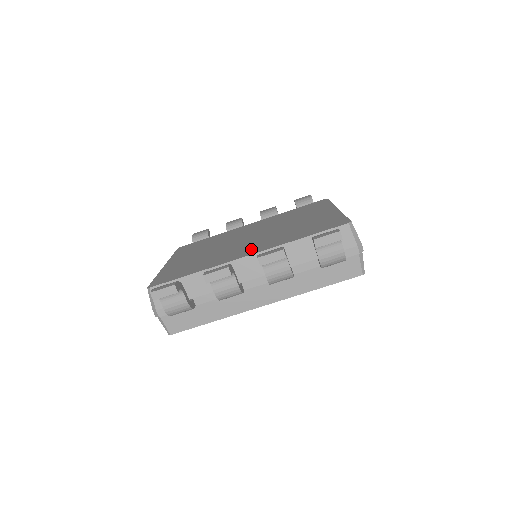
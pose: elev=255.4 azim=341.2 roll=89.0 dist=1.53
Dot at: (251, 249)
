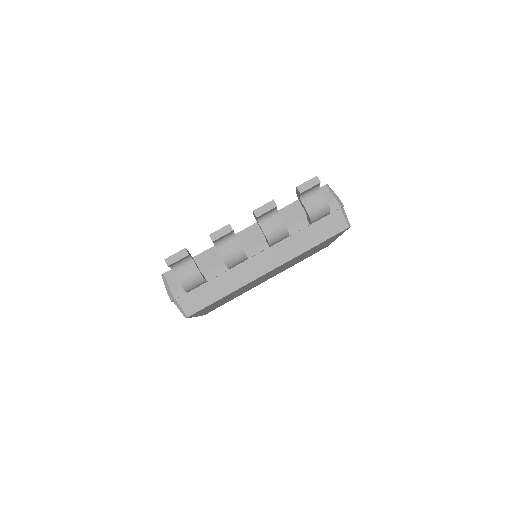
Dot at: occluded
